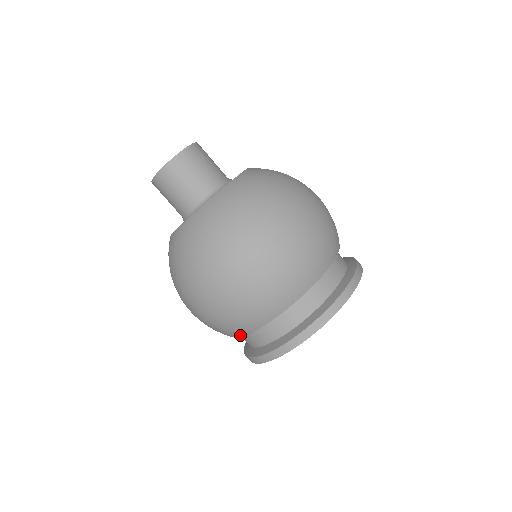
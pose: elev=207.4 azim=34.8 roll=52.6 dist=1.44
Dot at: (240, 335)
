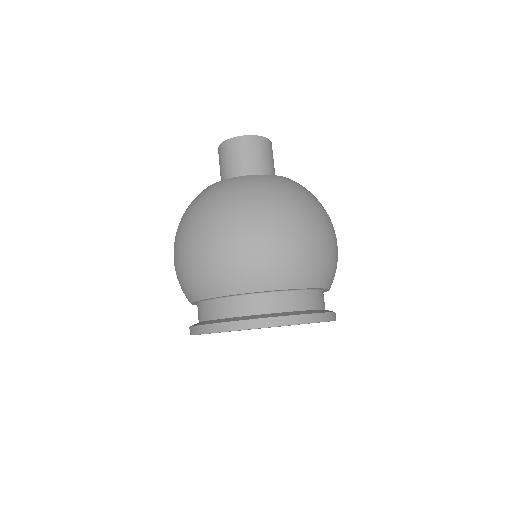
Dot at: (192, 299)
